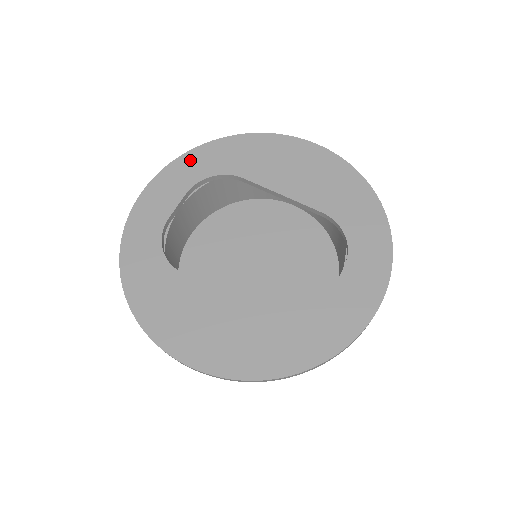
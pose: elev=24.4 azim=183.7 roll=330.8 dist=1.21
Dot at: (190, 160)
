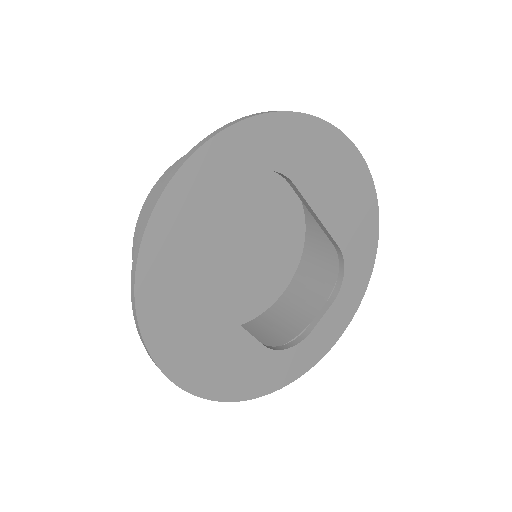
Dot at: (250, 134)
